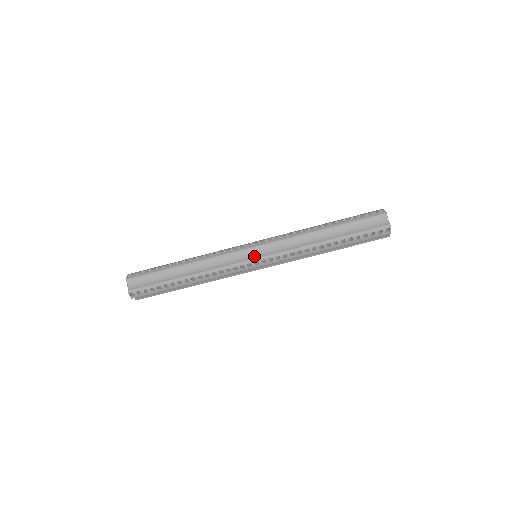
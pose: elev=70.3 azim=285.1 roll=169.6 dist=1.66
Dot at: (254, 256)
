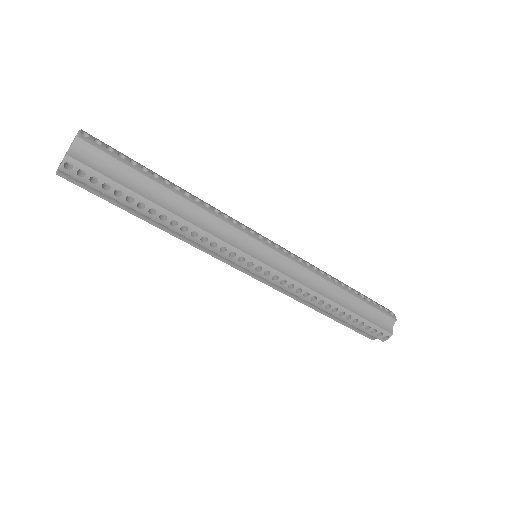
Dot at: (263, 258)
